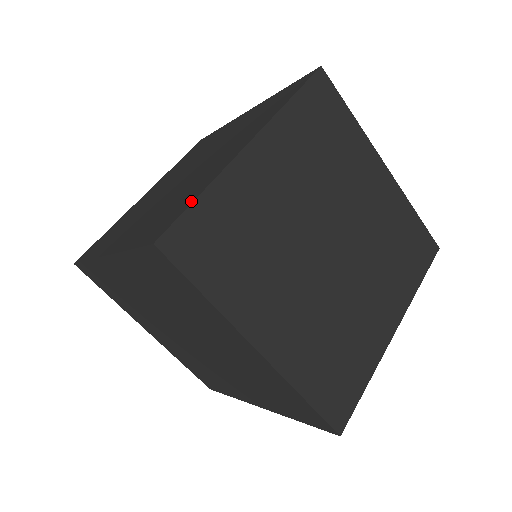
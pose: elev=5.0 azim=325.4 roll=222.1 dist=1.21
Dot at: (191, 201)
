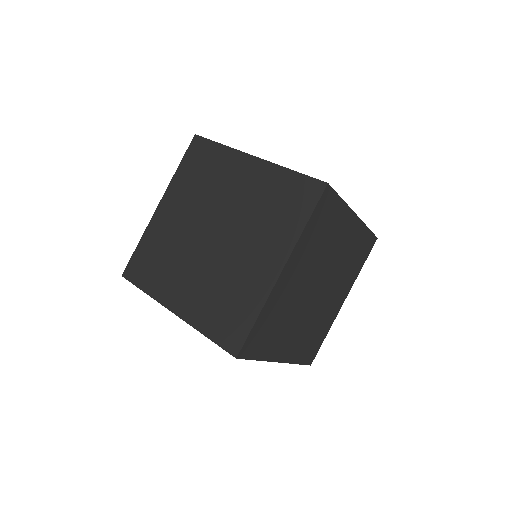
Dot at: (251, 323)
